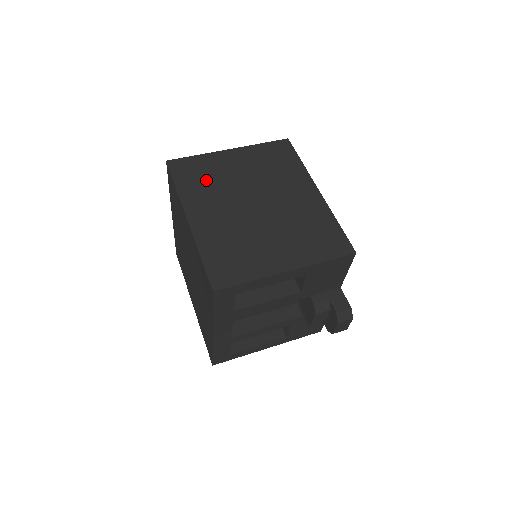
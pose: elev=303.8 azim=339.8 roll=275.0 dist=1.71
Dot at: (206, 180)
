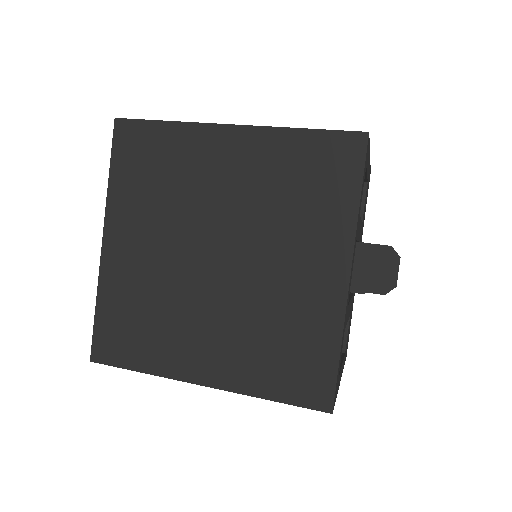
Dot at: occluded
